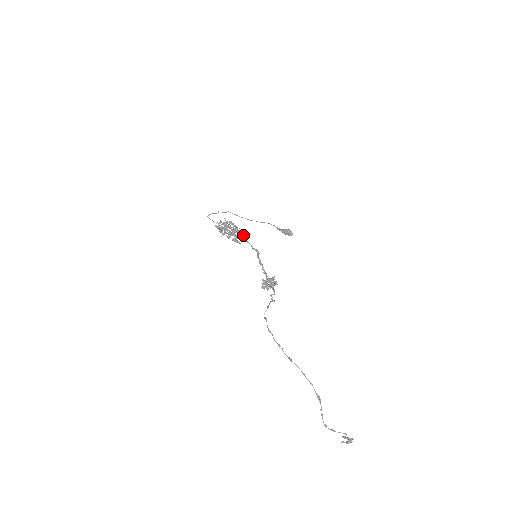
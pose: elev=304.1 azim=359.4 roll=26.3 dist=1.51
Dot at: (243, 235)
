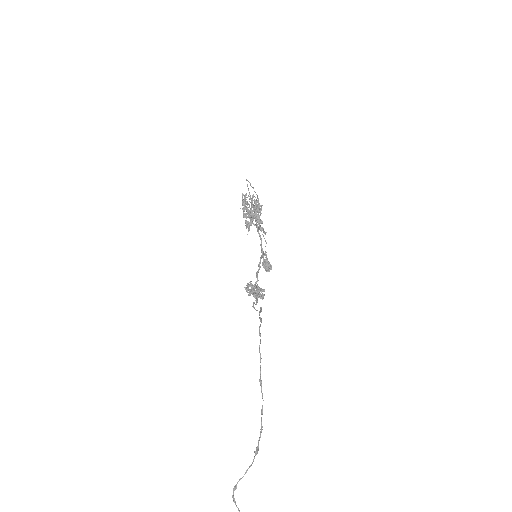
Dot at: (259, 227)
